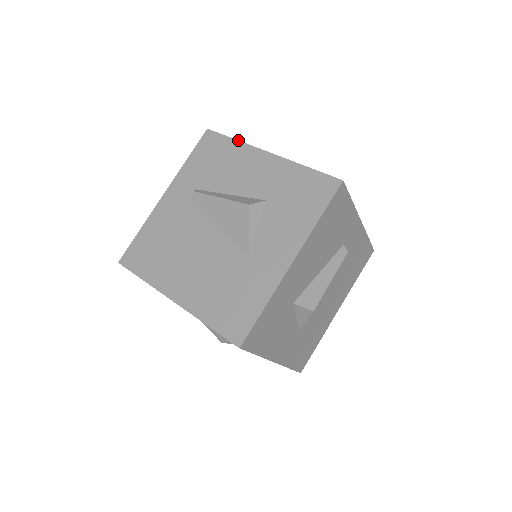
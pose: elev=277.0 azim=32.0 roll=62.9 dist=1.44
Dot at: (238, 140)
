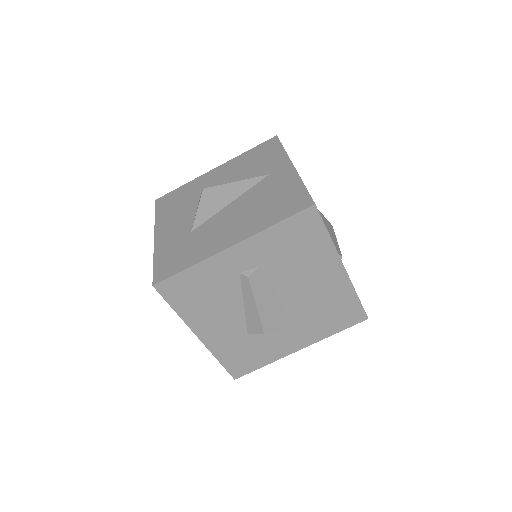
Dot at: occluded
